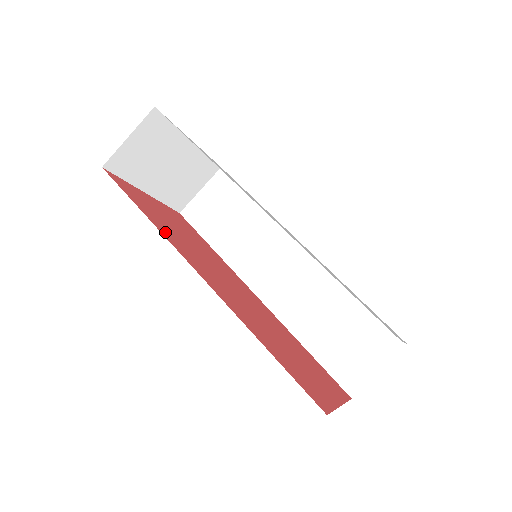
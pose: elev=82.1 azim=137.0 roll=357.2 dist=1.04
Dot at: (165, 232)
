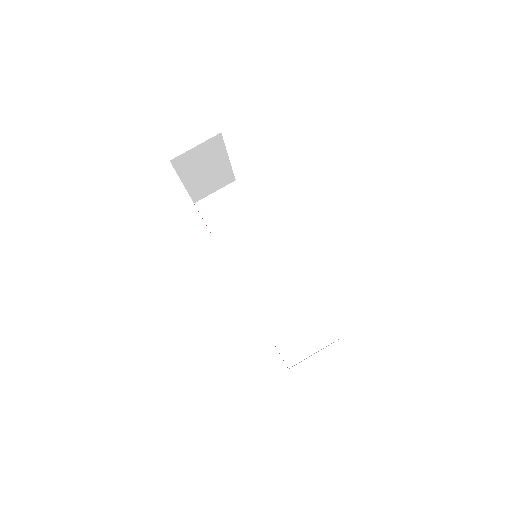
Dot at: occluded
